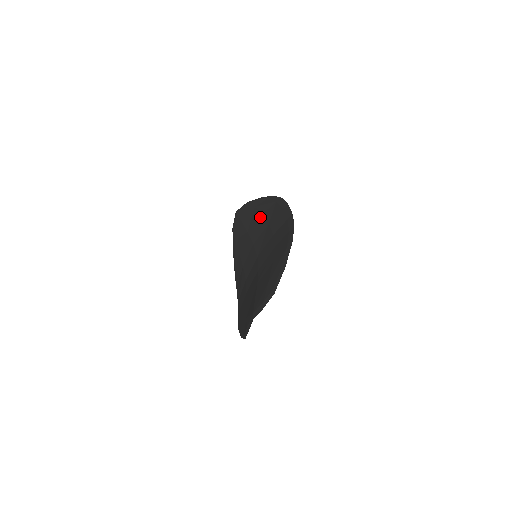
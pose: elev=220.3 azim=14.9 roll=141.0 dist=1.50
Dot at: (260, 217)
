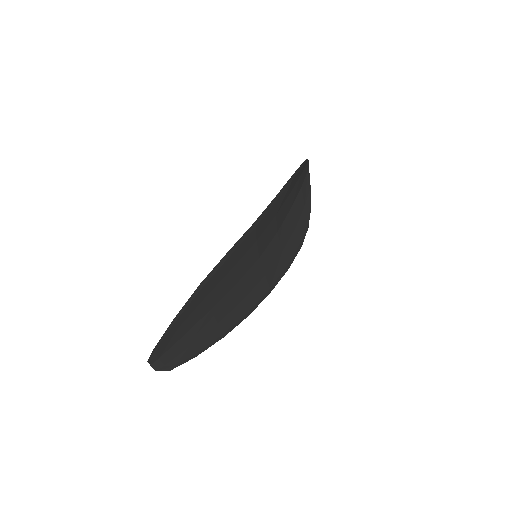
Dot at: occluded
